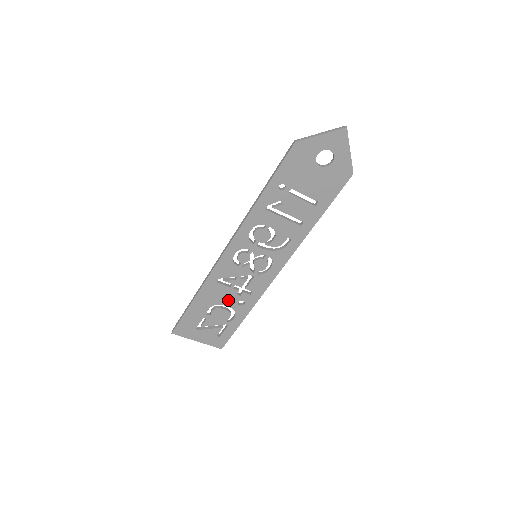
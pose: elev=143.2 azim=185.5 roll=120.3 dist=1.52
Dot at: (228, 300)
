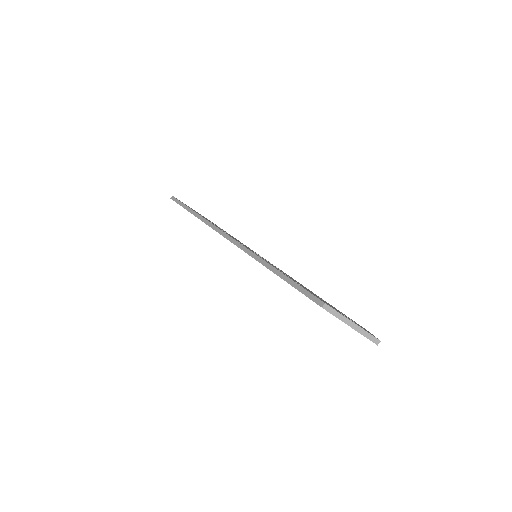
Dot at: occluded
